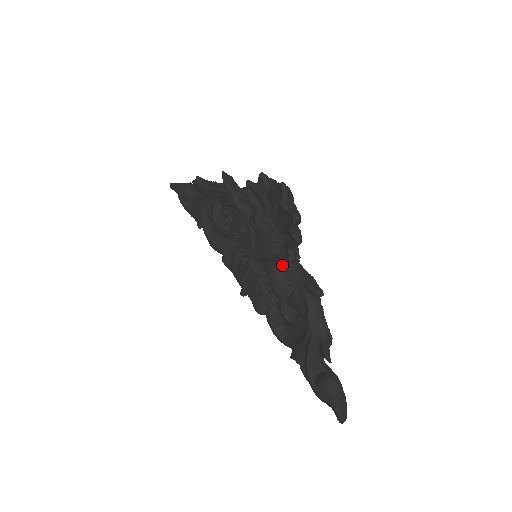
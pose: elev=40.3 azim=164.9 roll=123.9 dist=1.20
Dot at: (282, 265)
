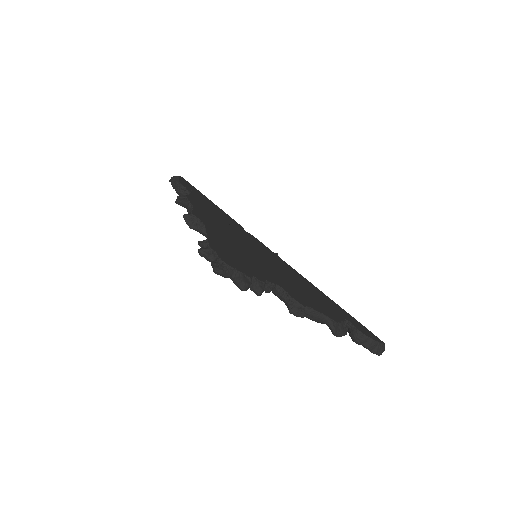
Dot at: occluded
